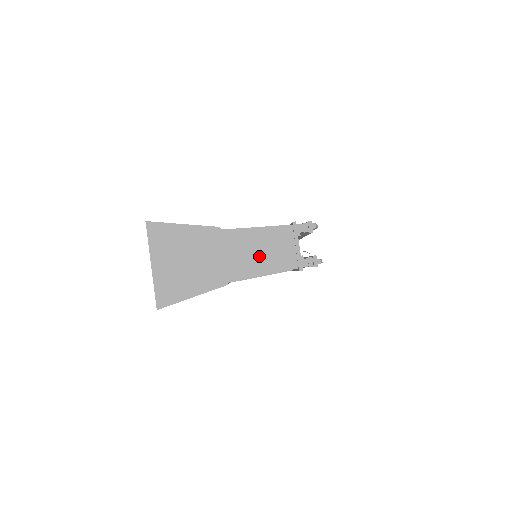
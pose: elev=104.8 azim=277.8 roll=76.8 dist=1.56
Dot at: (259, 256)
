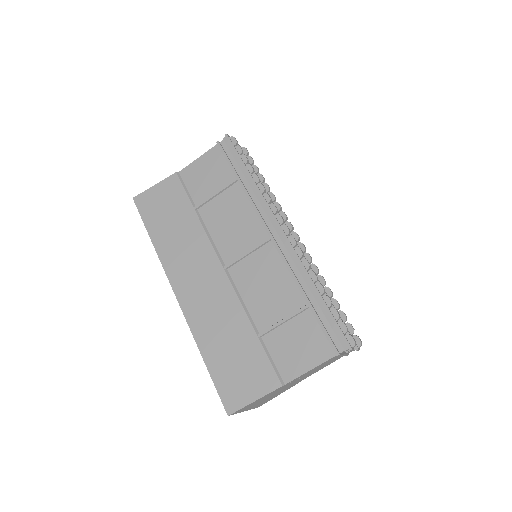
Dot at: (316, 370)
